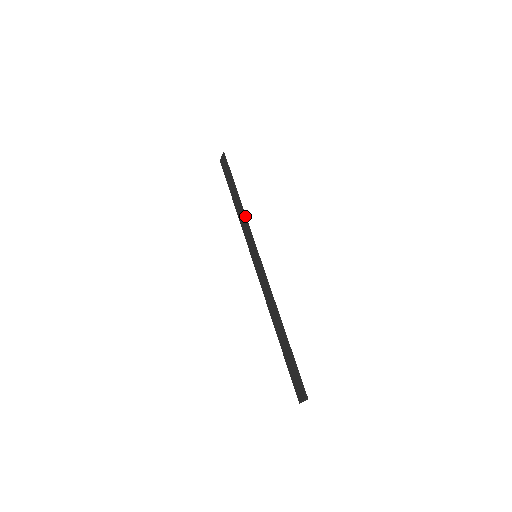
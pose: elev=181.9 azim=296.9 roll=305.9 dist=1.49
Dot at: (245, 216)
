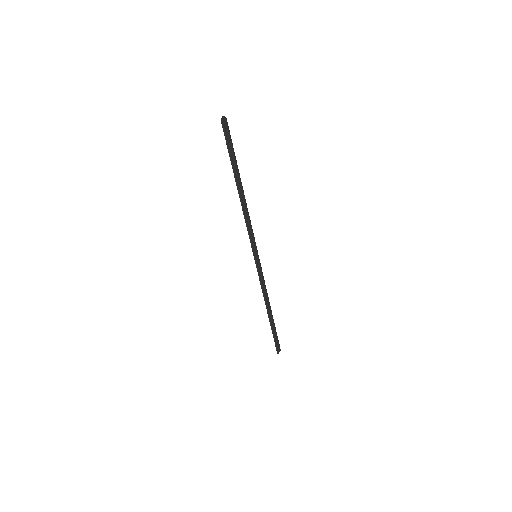
Dot at: occluded
